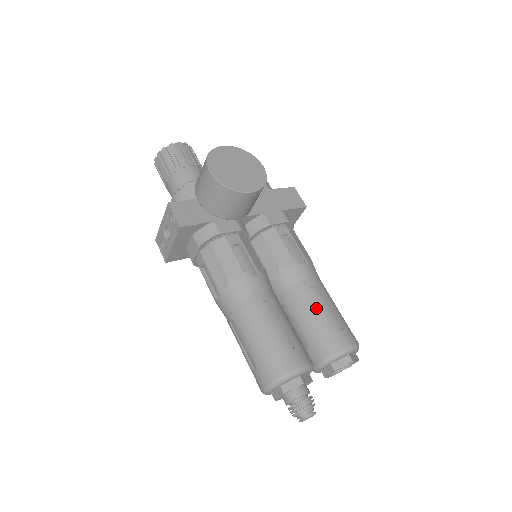
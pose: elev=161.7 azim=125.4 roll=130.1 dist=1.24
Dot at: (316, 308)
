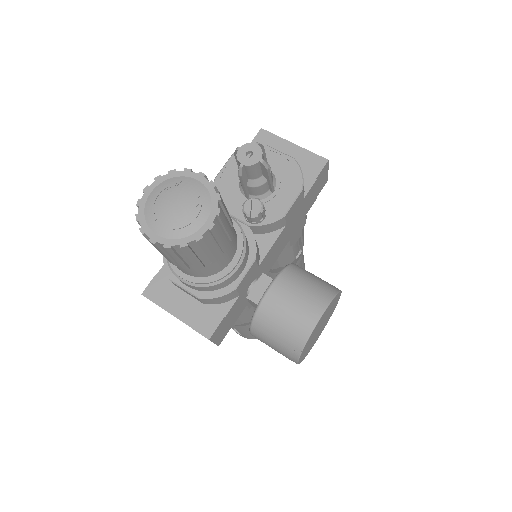
Dot at: occluded
